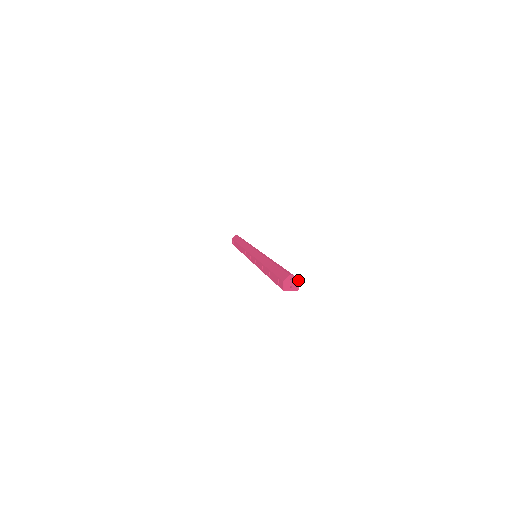
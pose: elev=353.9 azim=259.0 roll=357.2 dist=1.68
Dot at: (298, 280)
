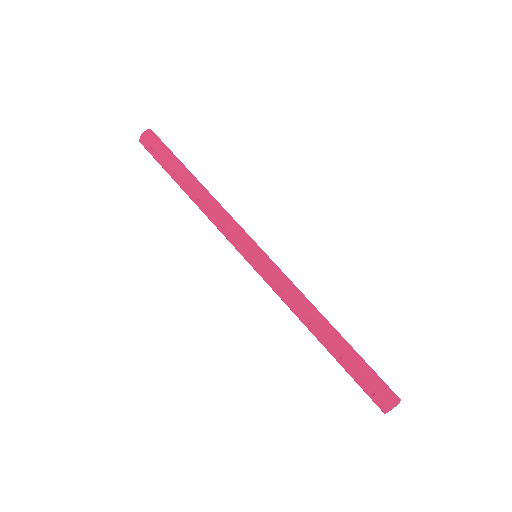
Dot at: occluded
